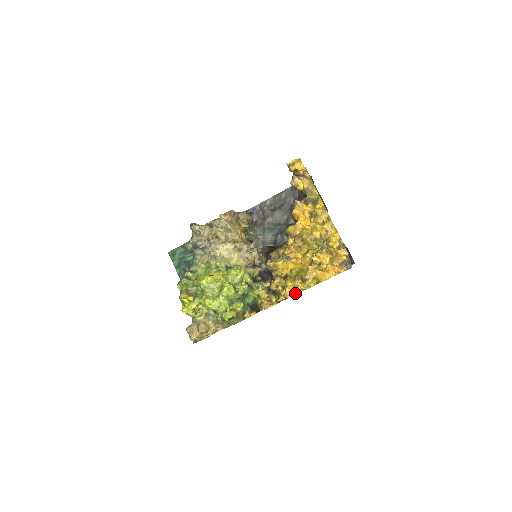
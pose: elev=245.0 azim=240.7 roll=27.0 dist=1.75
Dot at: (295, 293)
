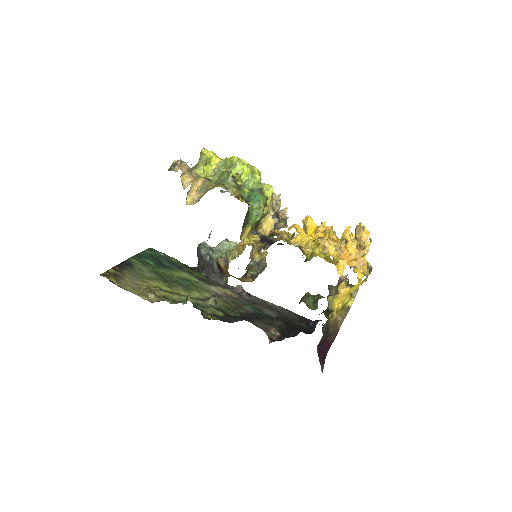
Dot at: (299, 237)
